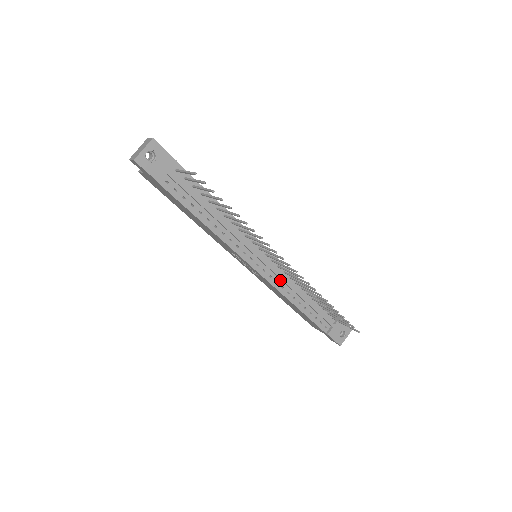
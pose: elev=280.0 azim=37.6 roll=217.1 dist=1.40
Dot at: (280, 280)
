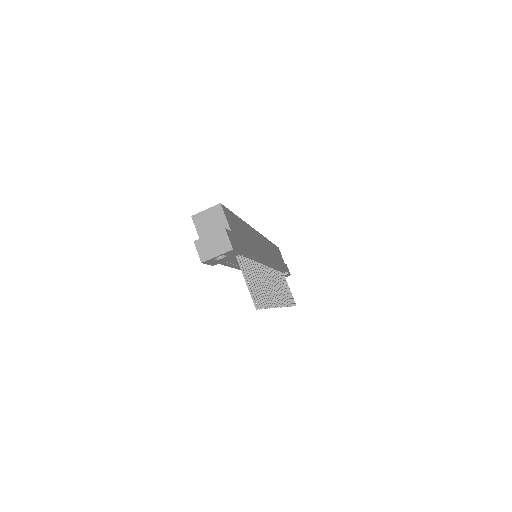
Dot at: occluded
